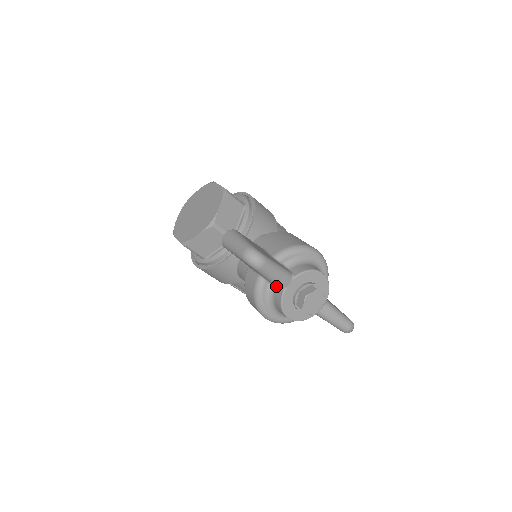
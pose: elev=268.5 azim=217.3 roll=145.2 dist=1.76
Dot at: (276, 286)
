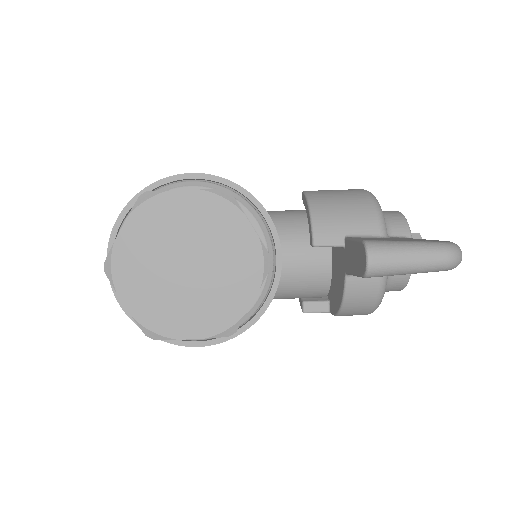
Dot at: occluded
